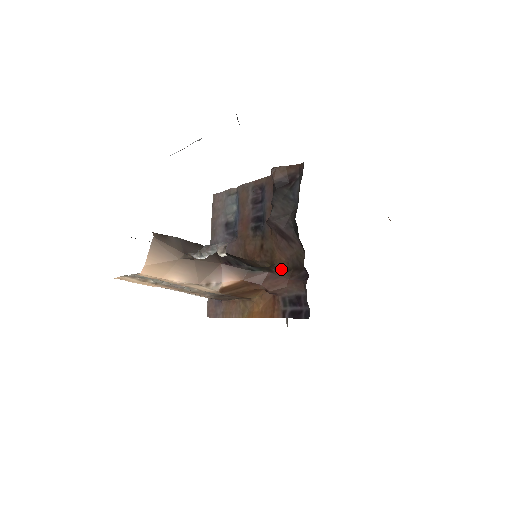
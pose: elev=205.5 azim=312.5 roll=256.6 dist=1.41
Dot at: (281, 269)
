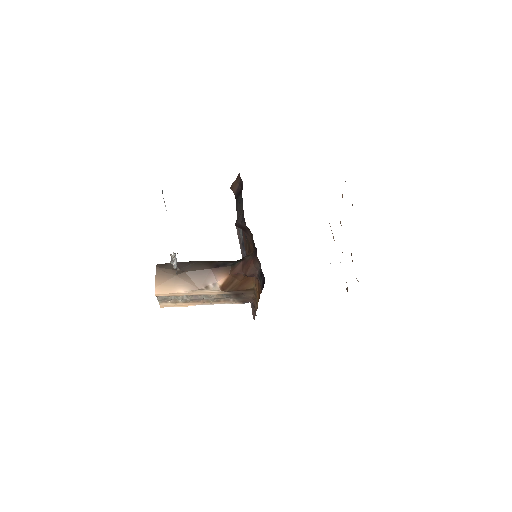
Dot at: occluded
